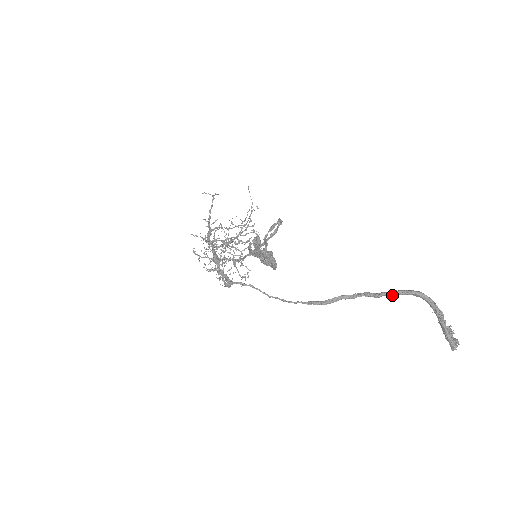
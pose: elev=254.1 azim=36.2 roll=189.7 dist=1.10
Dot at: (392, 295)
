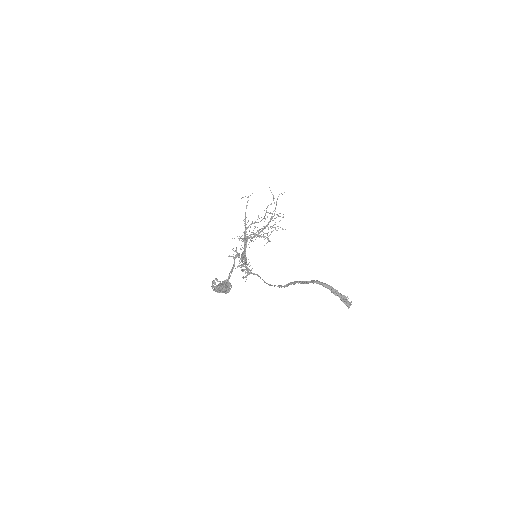
Dot at: (307, 283)
